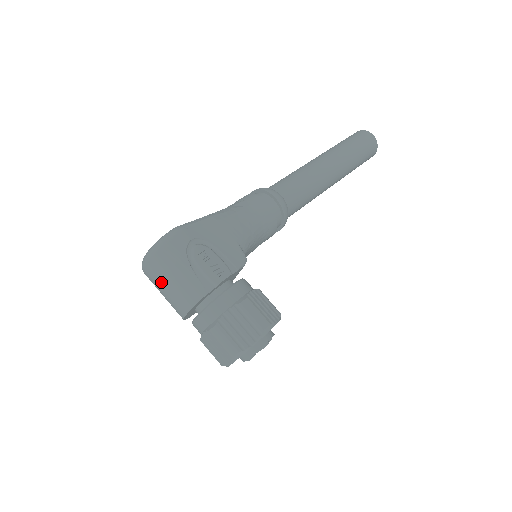
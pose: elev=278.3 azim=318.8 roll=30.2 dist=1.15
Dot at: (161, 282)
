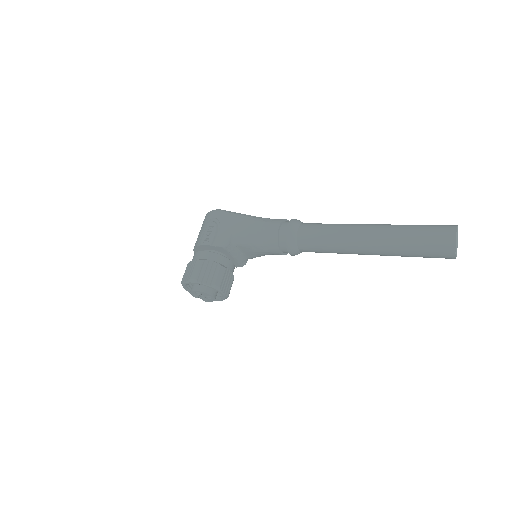
Dot at: occluded
